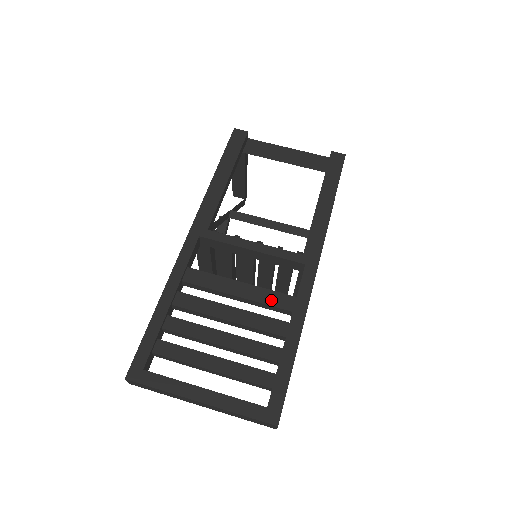
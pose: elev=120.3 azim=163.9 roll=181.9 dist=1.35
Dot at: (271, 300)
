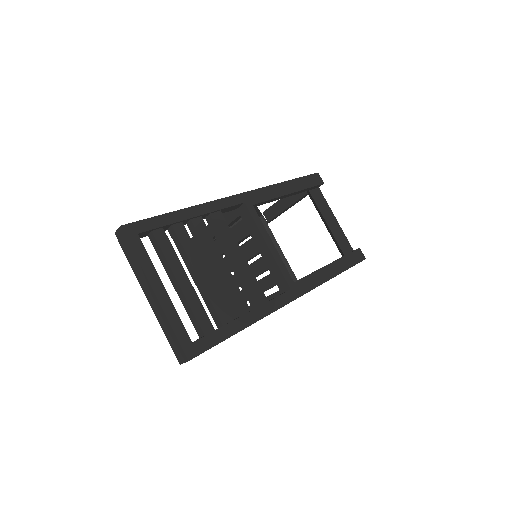
Dot at: (252, 286)
